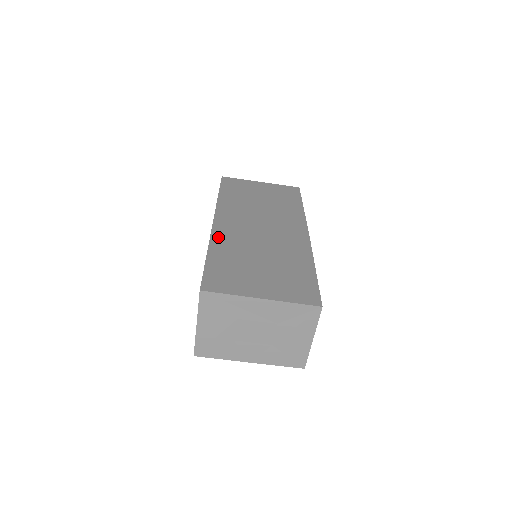
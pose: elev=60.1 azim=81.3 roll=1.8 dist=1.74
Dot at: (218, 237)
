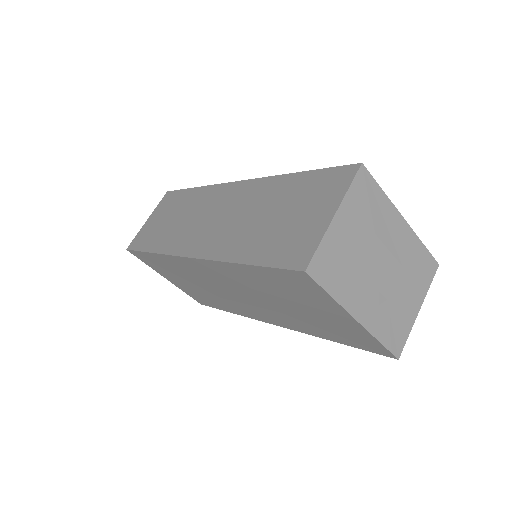
Dot at: occluded
